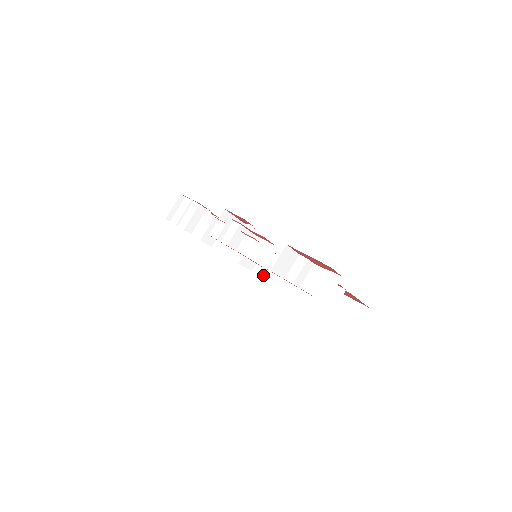
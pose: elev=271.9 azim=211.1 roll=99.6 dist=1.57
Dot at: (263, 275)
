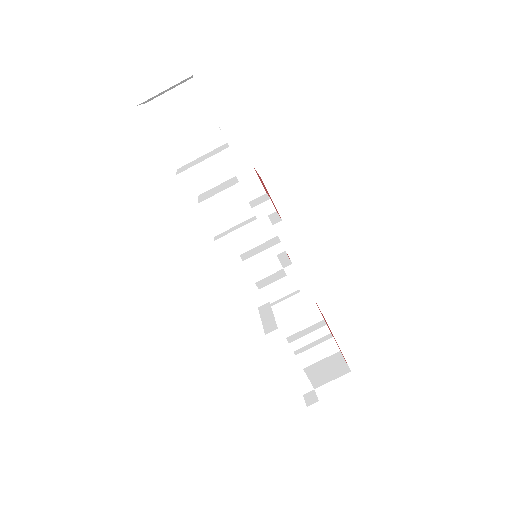
Dot at: occluded
